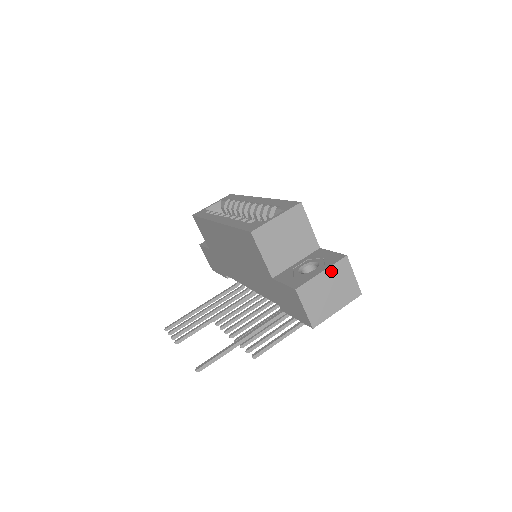
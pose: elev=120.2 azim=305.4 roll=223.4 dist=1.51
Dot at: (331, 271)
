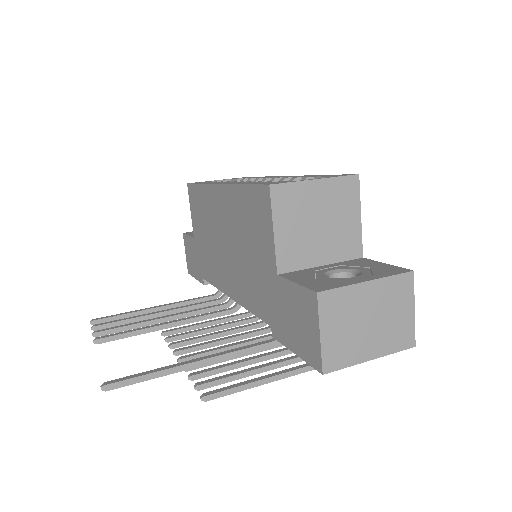
Dot at: (382, 286)
